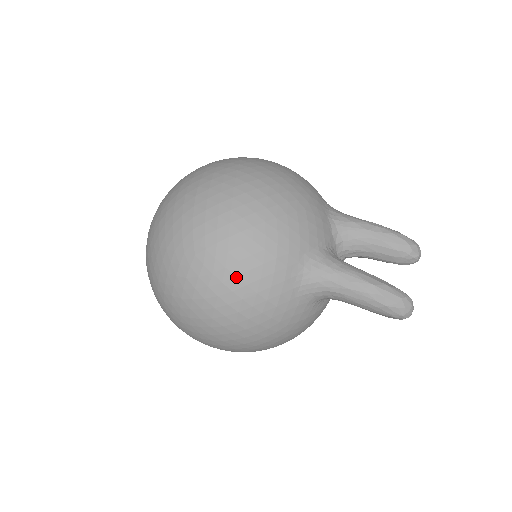
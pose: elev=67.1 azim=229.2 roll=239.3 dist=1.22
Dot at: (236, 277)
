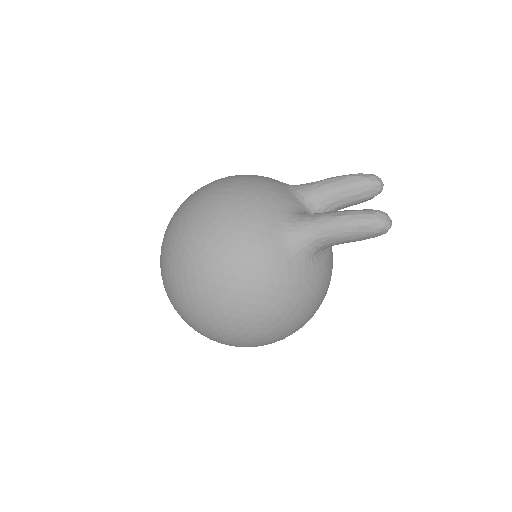
Dot at: (232, 263)
